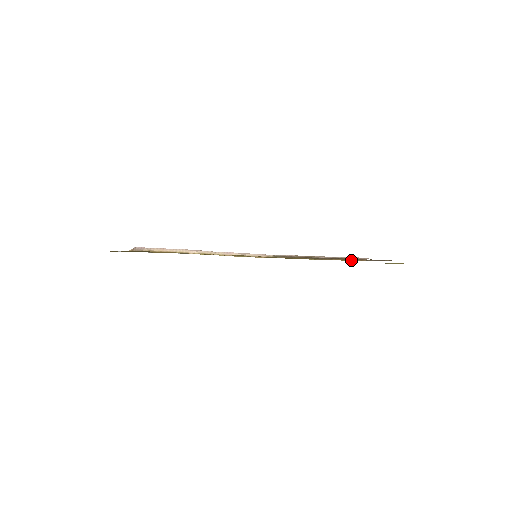
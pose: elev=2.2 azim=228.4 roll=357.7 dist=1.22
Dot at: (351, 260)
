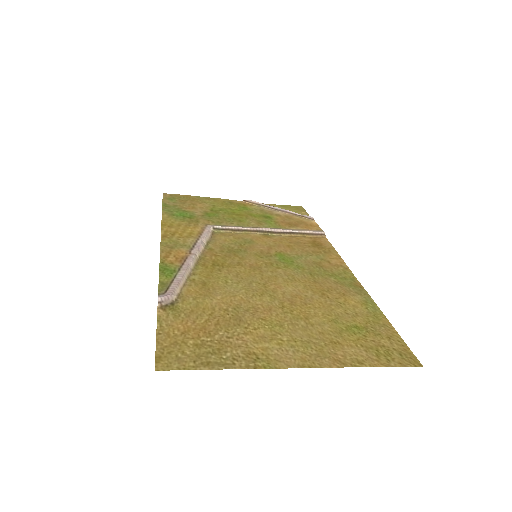
Dot at: (313, 236)
